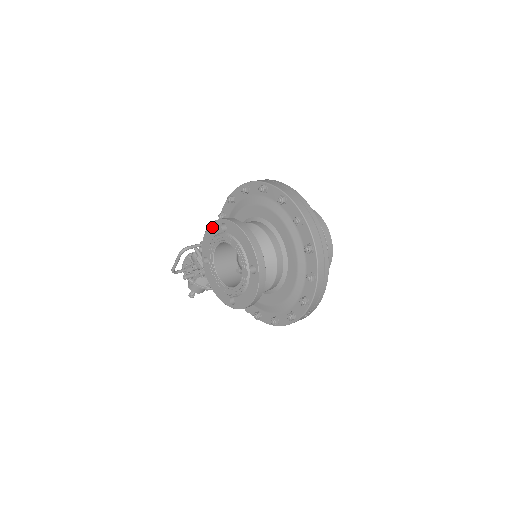
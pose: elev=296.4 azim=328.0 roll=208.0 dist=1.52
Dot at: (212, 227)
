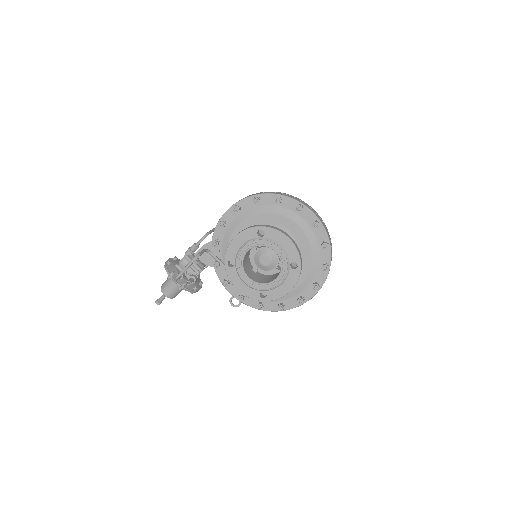
Dot at: (244, 234)
